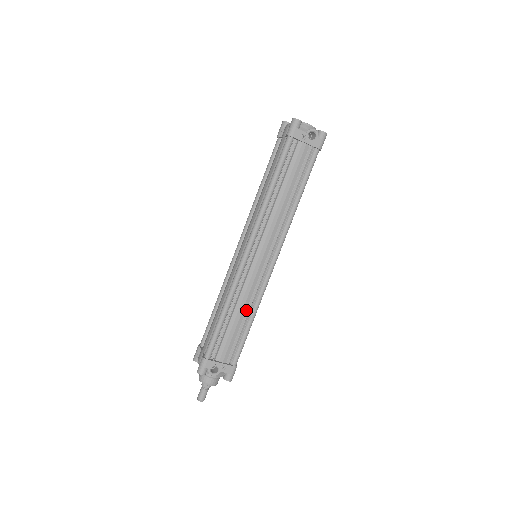
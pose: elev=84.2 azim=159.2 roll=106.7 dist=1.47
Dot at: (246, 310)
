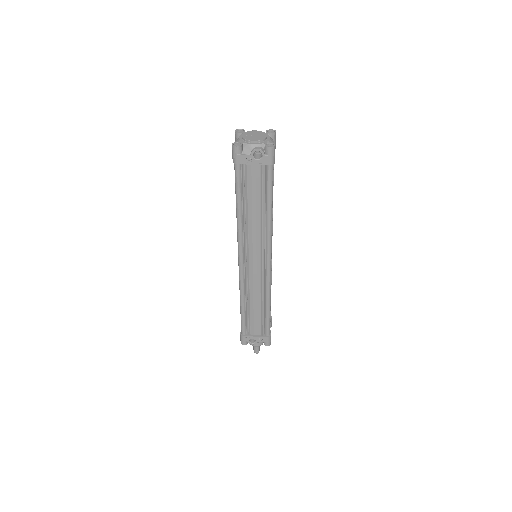
Dot at: (260, 301)
